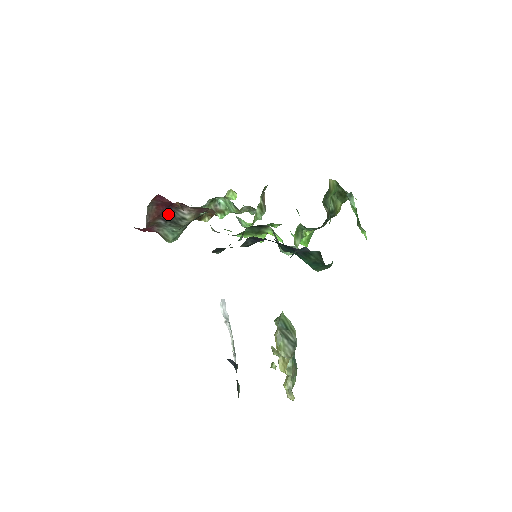
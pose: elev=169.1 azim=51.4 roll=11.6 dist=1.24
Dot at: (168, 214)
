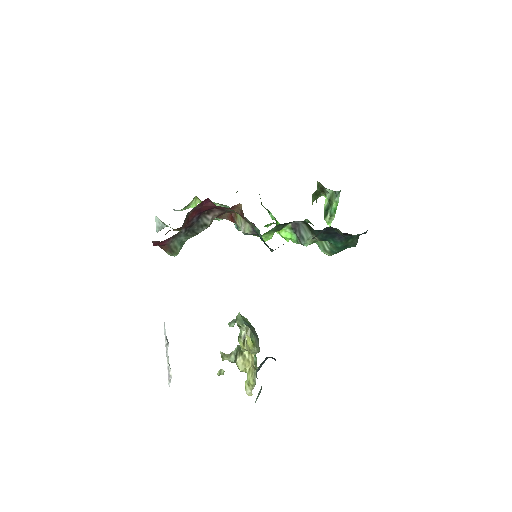
Dot at: (194, 221)
